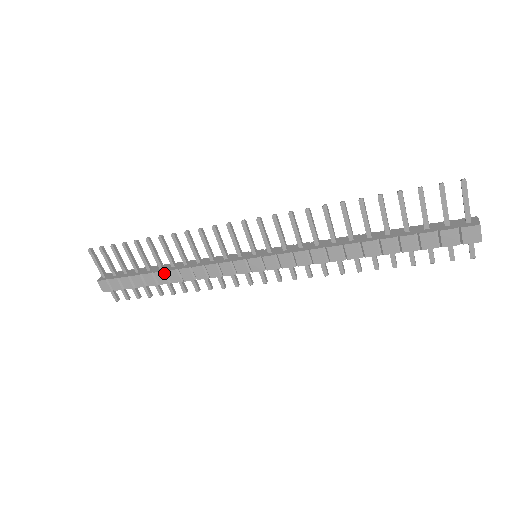
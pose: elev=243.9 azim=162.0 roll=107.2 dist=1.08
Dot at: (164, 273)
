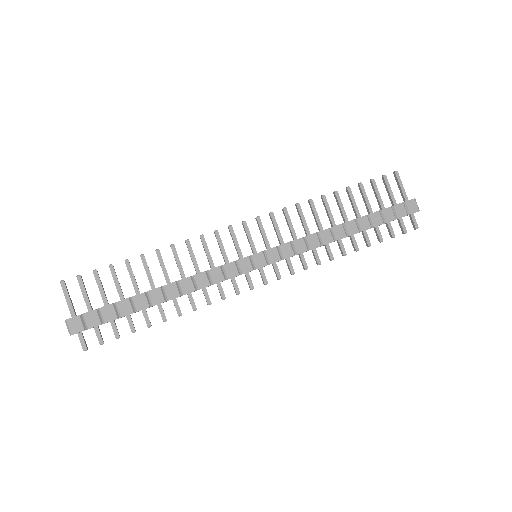
Dot at: (160, 289)
